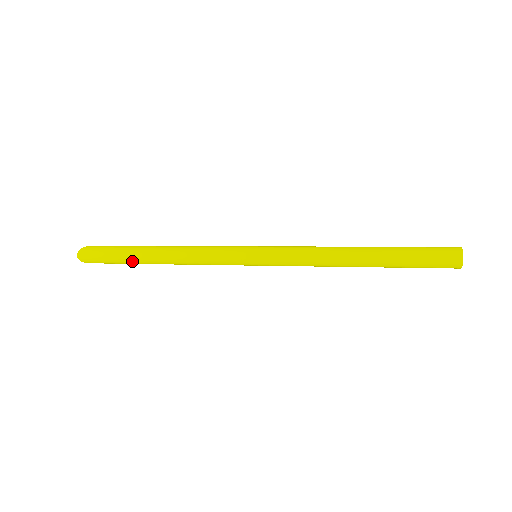
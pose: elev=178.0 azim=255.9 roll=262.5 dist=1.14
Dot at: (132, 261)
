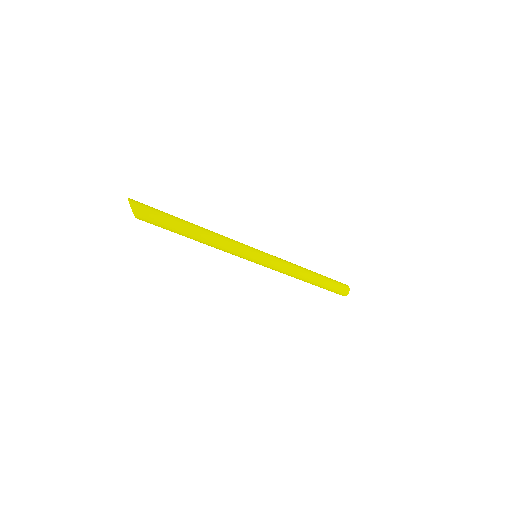
Dot at: (177, 221)
